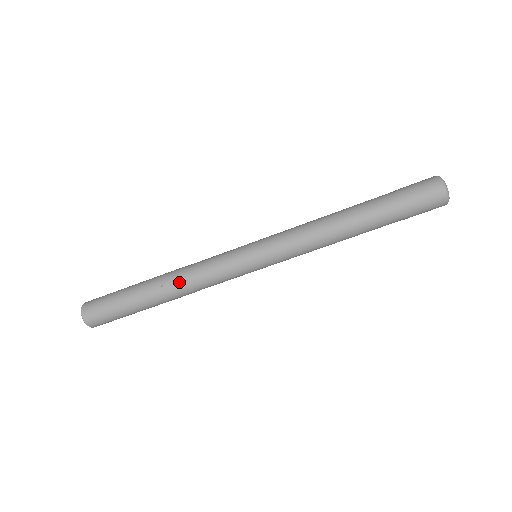
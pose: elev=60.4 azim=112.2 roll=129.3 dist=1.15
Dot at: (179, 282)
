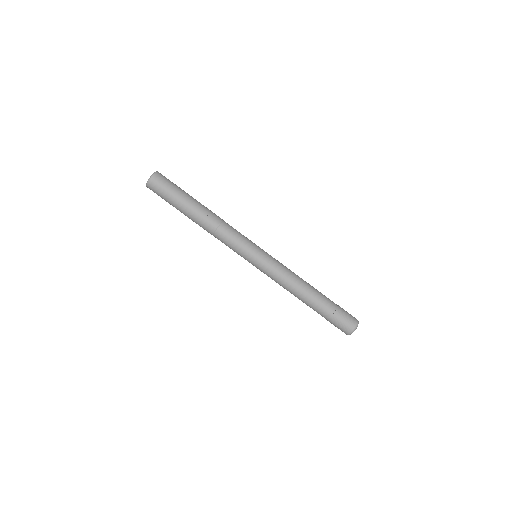
Dot at: (212, 225)
